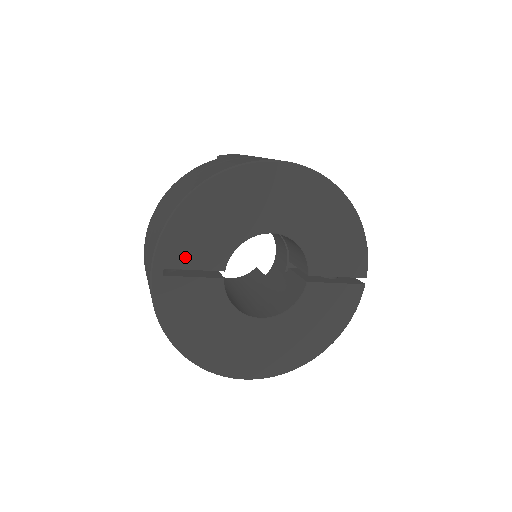
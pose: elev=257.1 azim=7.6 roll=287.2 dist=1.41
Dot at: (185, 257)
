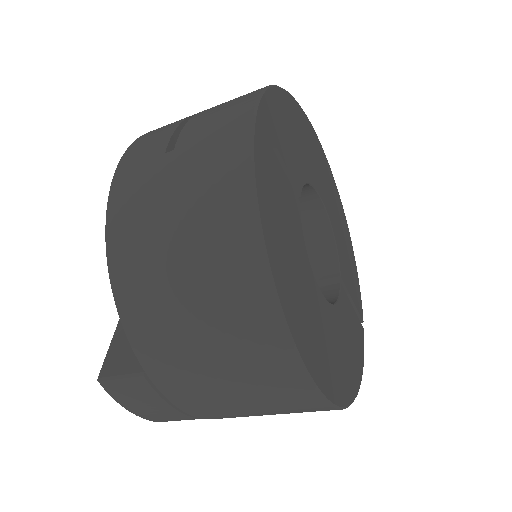
Dot at: (279, 138)
